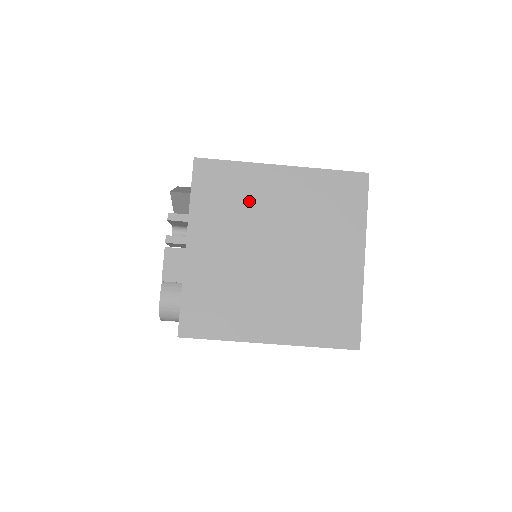
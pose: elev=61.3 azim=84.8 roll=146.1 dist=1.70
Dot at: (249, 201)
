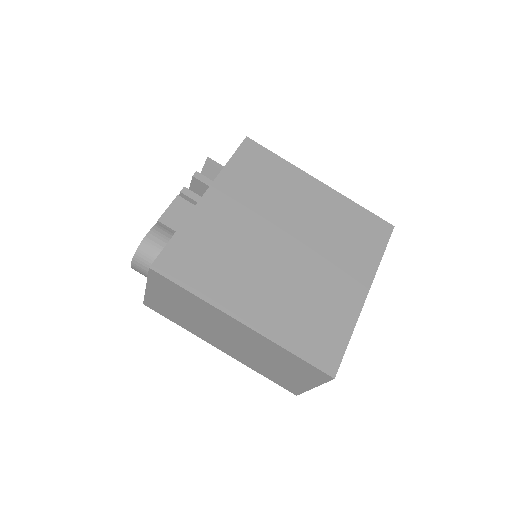
Dot at: (280, 192)
